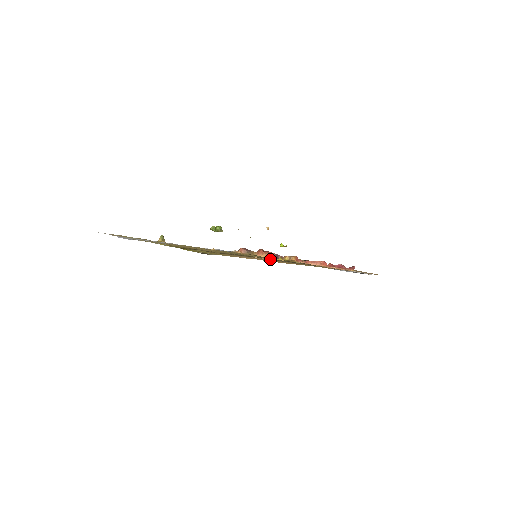
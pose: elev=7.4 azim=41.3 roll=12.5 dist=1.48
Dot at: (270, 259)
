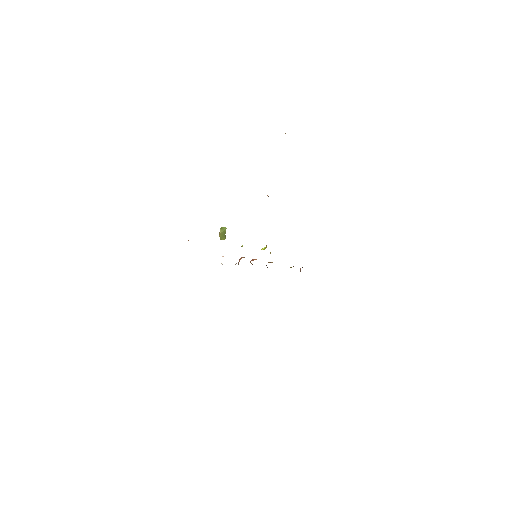
Dot at: occluded
